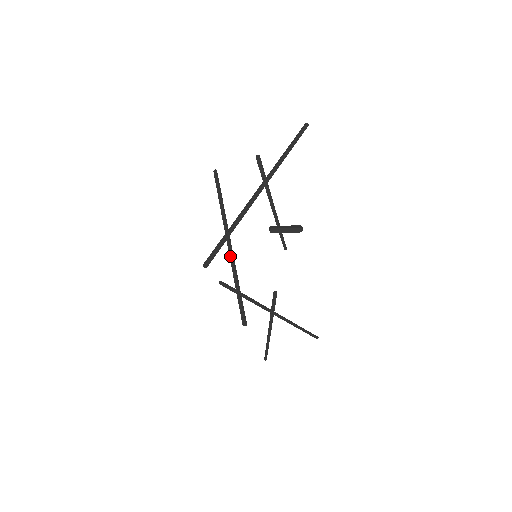
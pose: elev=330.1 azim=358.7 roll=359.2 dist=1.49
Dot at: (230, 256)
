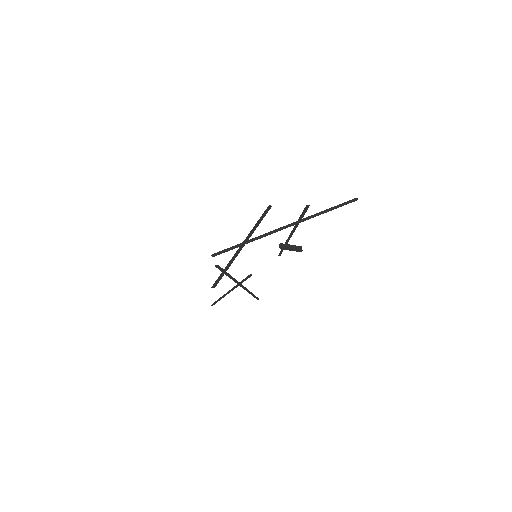
Dot at: (237, 253)
